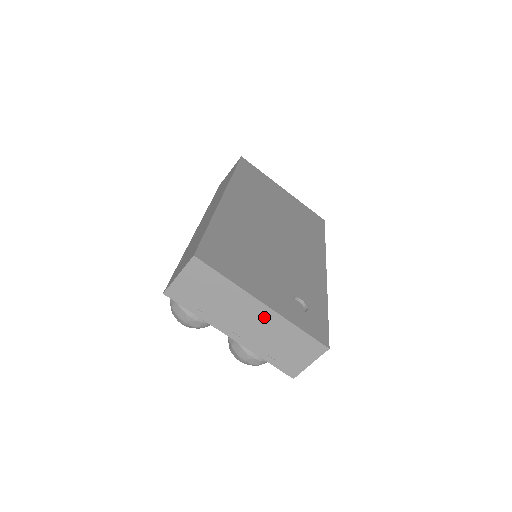
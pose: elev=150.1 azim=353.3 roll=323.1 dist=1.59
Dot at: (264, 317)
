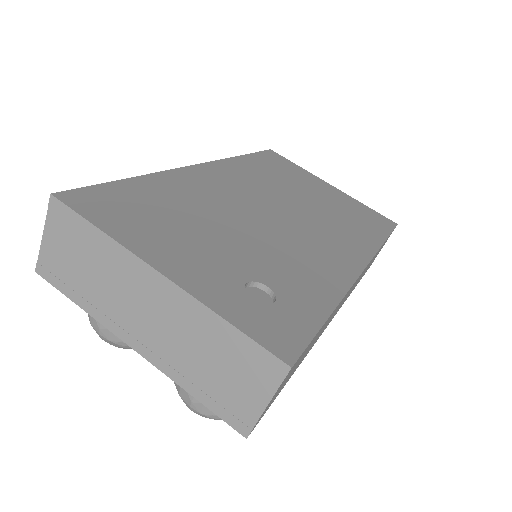
Dot at: (167, 301)
